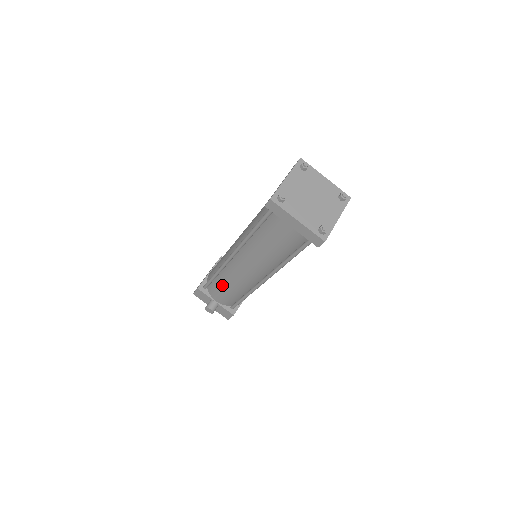
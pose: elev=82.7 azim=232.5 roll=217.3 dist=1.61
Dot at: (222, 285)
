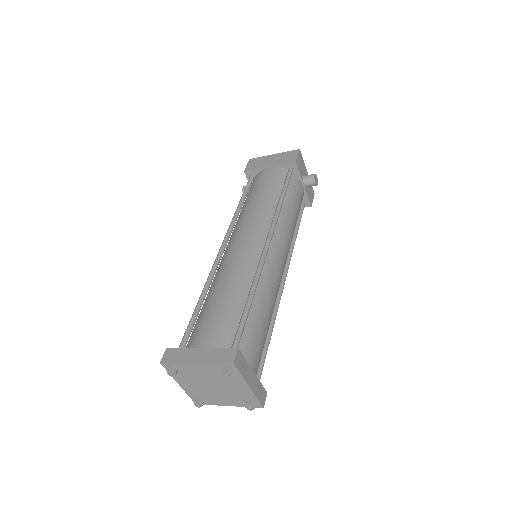
Dot at: occluded
